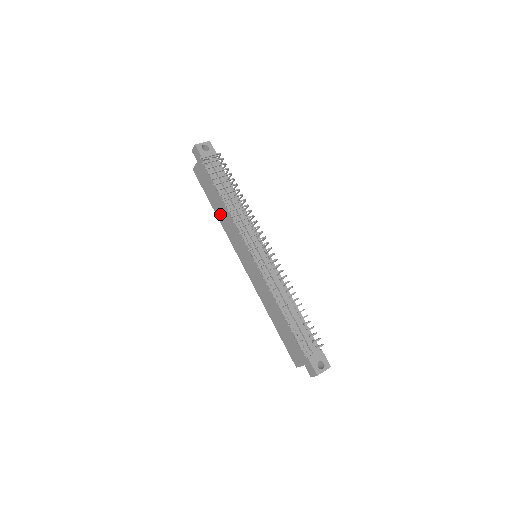
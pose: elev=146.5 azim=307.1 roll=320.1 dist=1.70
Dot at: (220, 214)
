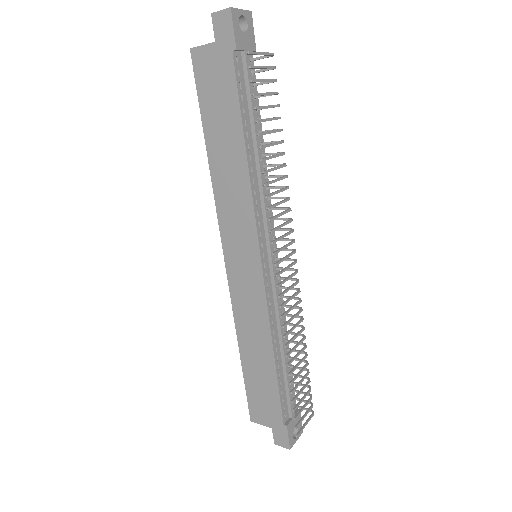
Dot at: (220, 163)
